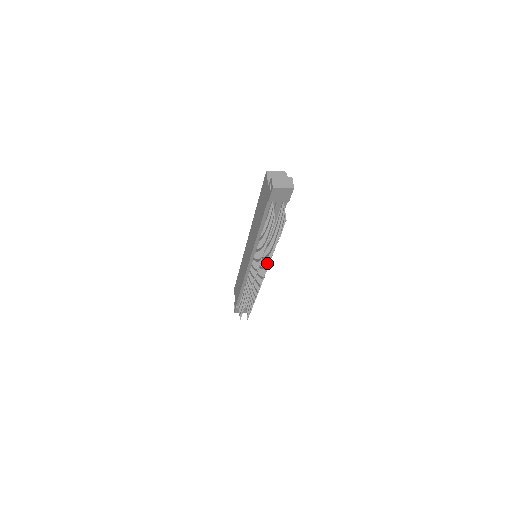
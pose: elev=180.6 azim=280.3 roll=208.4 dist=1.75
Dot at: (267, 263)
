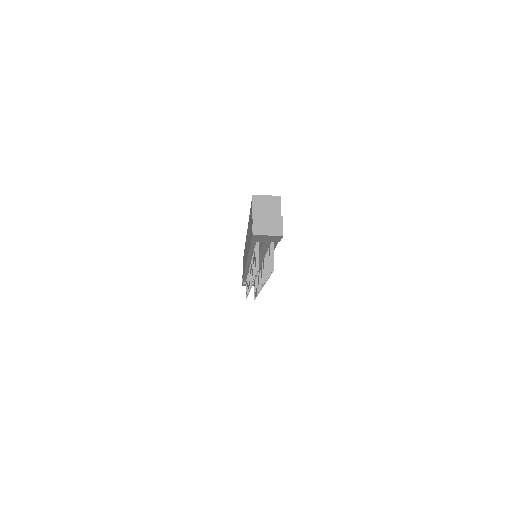
Dot at: (263, 280)
